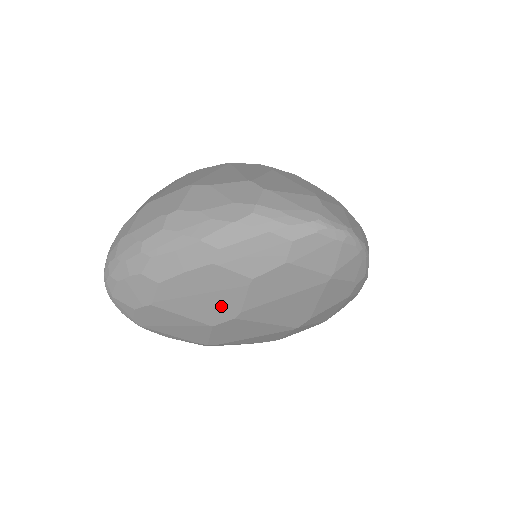
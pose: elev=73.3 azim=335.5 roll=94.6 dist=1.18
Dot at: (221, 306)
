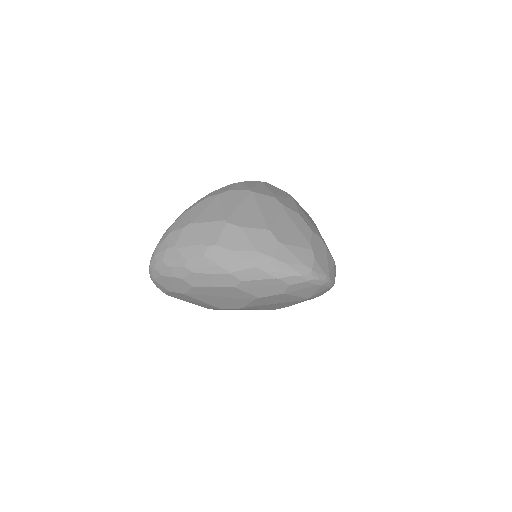
Dot at: (231, 303)
